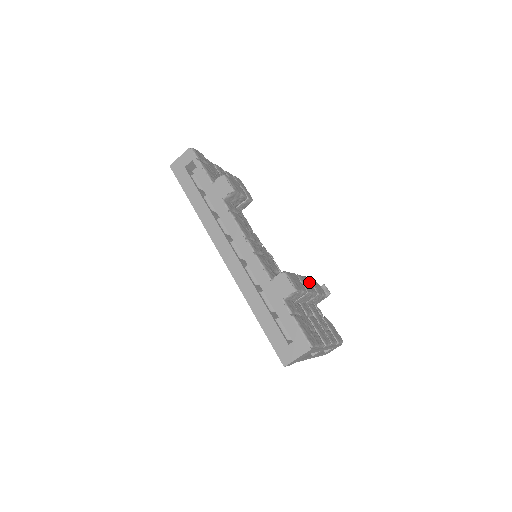
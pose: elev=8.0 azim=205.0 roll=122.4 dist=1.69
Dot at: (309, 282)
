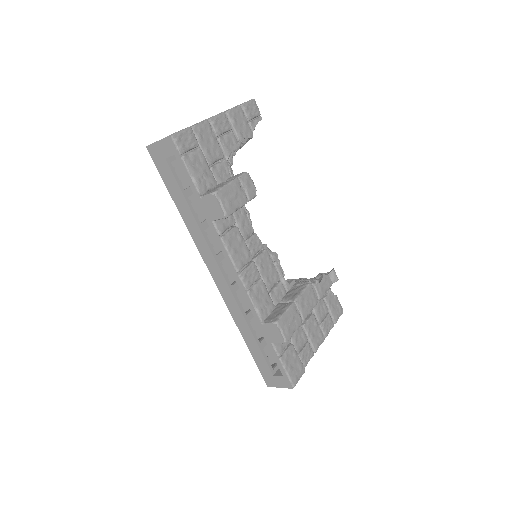
Dot at: (311, 292)
